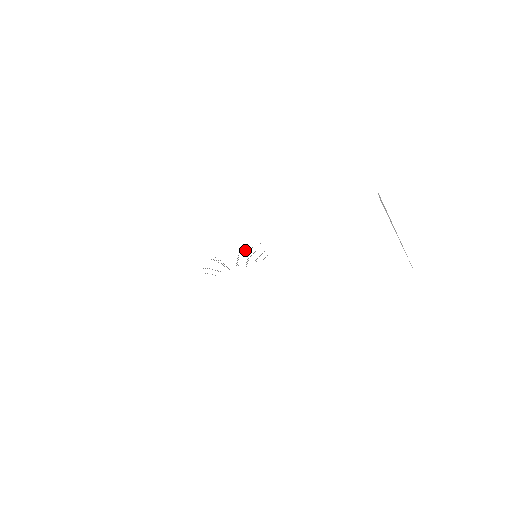
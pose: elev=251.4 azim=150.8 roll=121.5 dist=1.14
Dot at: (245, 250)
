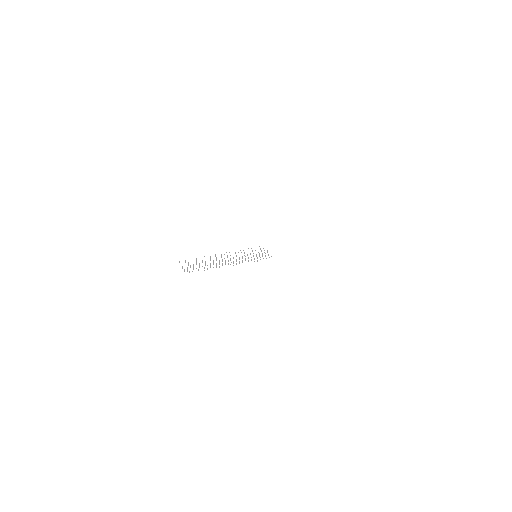
Dot at: occluded
